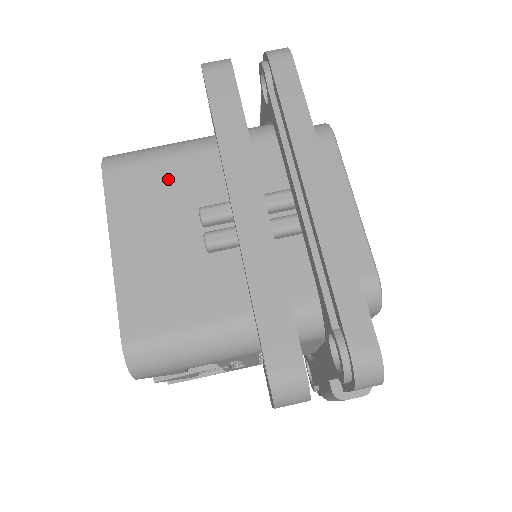
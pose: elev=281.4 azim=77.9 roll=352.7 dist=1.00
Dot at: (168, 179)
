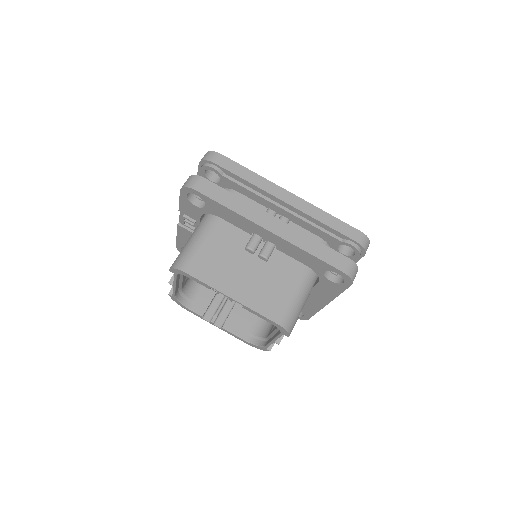
Dot at: (217, 249)
